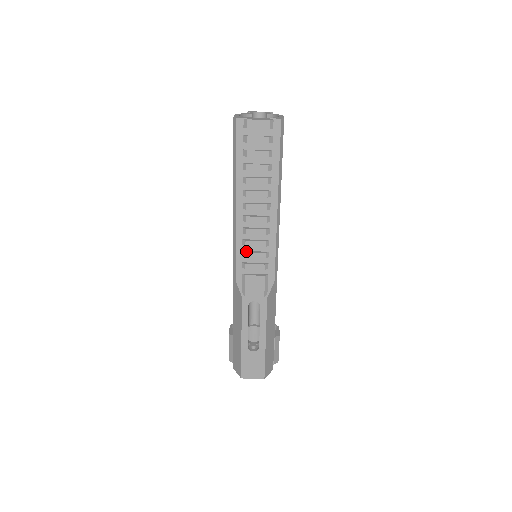
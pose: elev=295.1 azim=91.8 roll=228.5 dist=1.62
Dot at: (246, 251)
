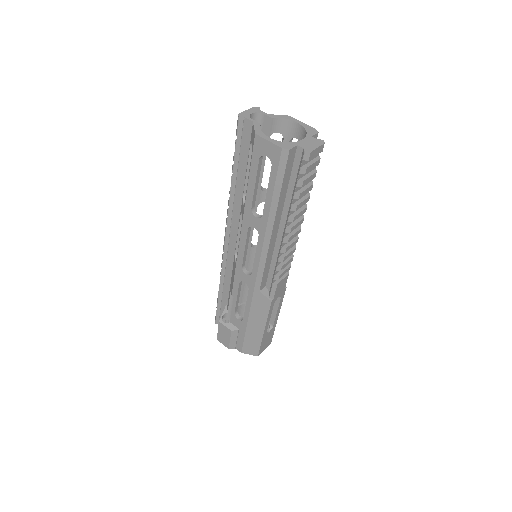
Dot at: (280, 265)
